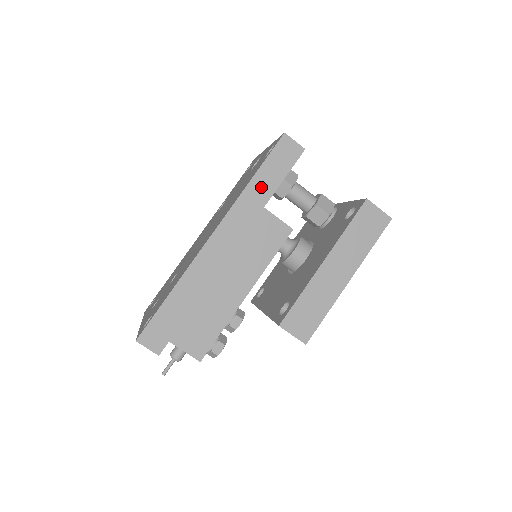
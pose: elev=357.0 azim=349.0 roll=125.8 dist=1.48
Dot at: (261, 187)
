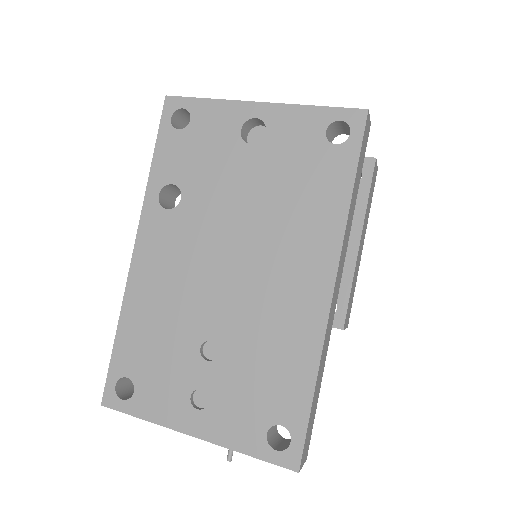
Dot at: (354, 196)
